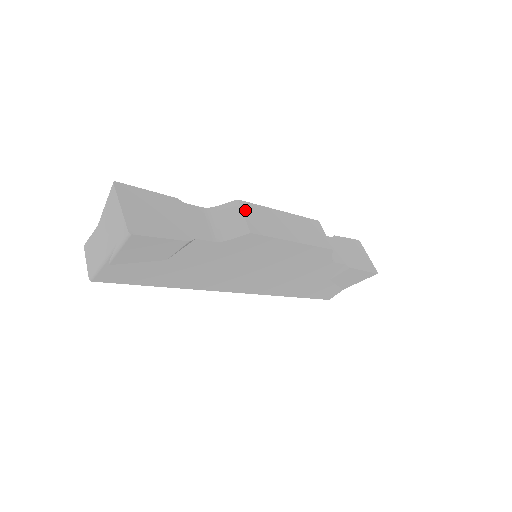
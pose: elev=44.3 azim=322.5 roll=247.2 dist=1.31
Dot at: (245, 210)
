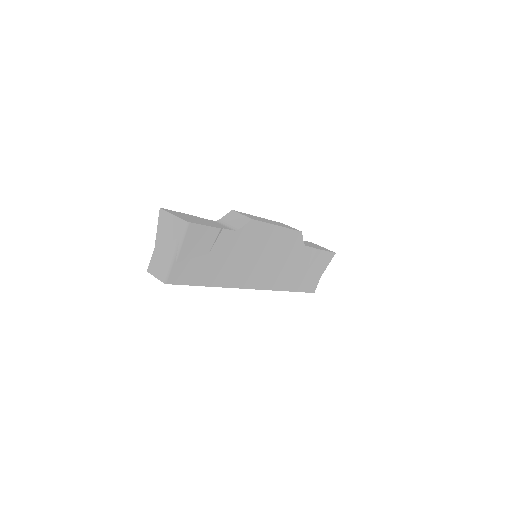
Dot at: (240, 213)
